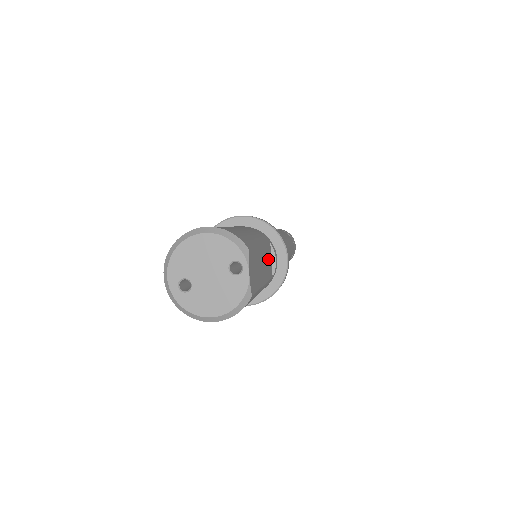
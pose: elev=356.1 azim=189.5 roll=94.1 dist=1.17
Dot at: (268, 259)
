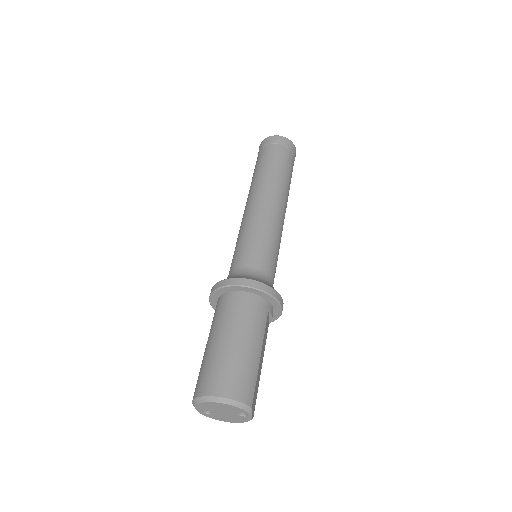
Dot at: (266, 331)
